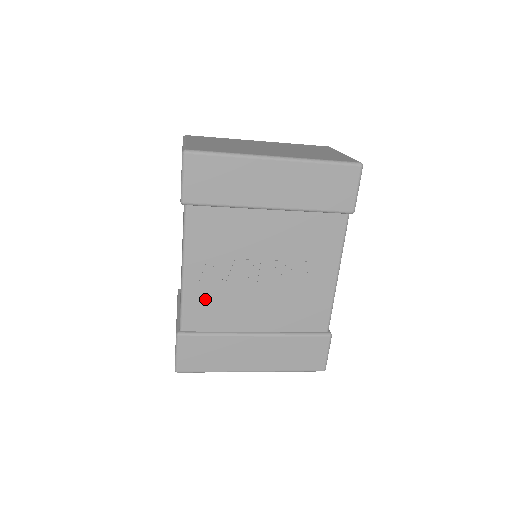
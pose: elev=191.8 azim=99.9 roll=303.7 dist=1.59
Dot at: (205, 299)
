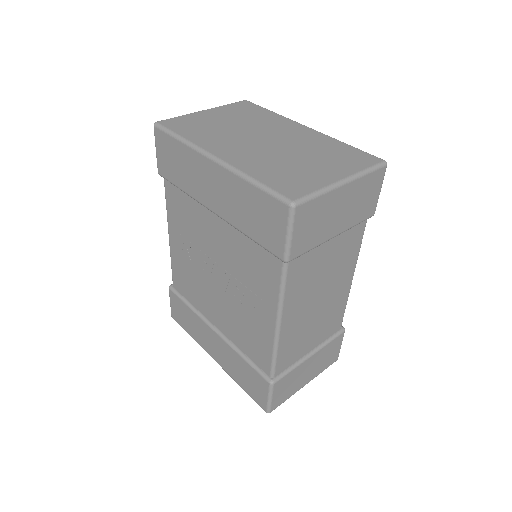
Dot at: (183, 270)
